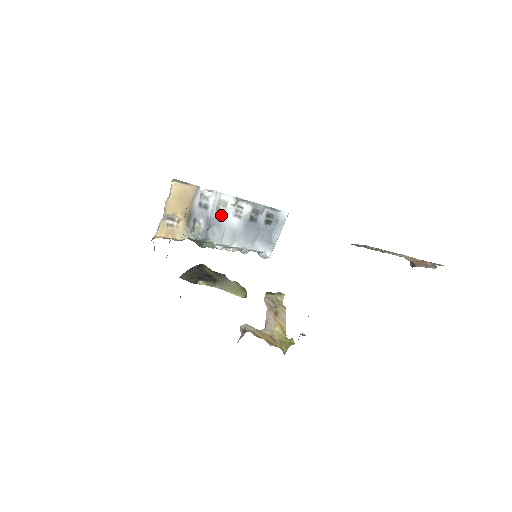
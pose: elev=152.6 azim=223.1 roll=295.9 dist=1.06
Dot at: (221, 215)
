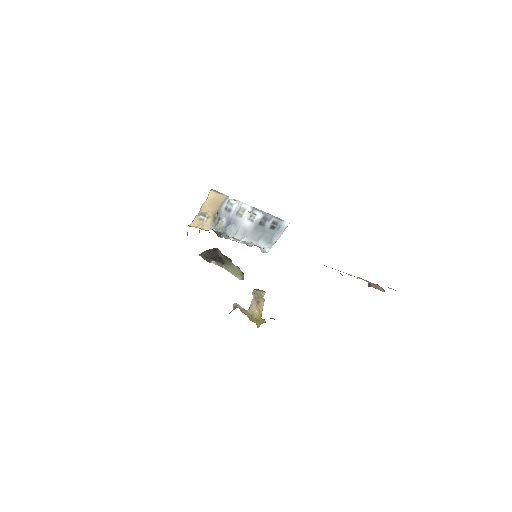
Dot at: (239, 218)
